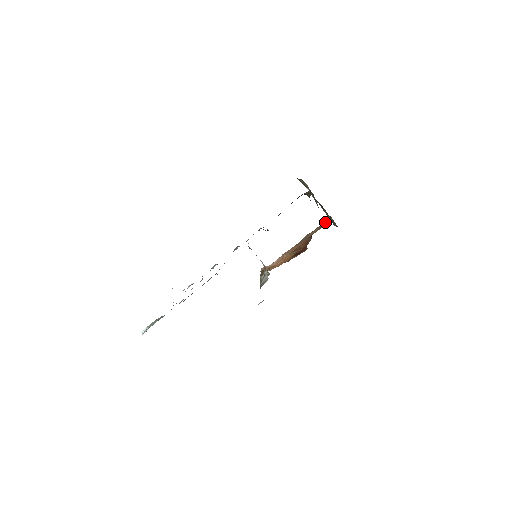
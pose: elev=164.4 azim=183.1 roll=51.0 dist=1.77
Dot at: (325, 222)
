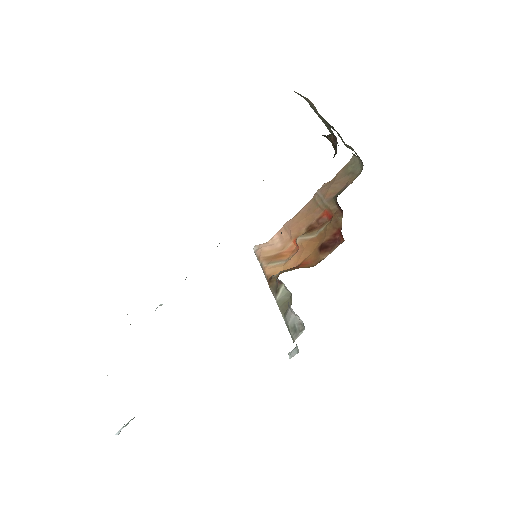
Dot at: (351, 168)
